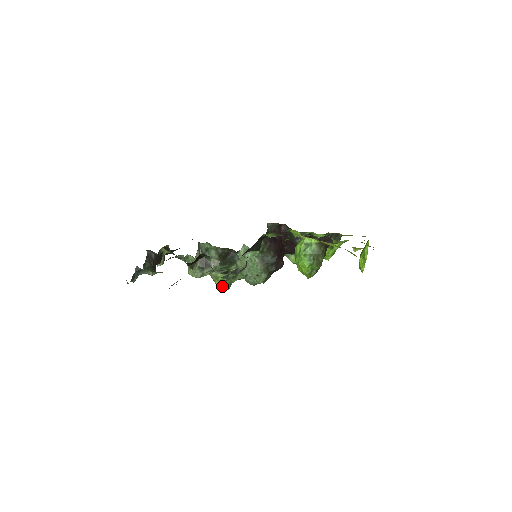
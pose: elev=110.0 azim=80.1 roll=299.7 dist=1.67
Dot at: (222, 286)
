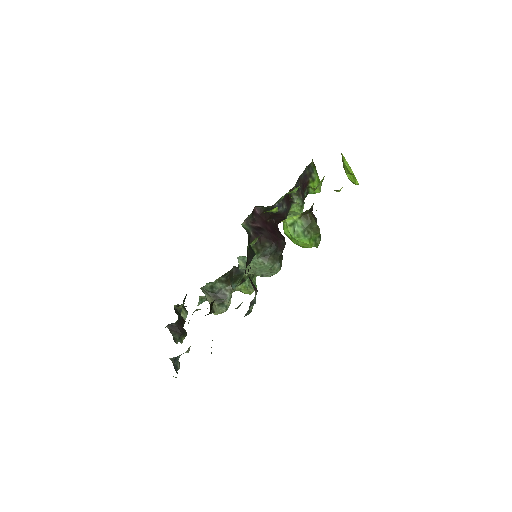
Dot at: (249, 291)
